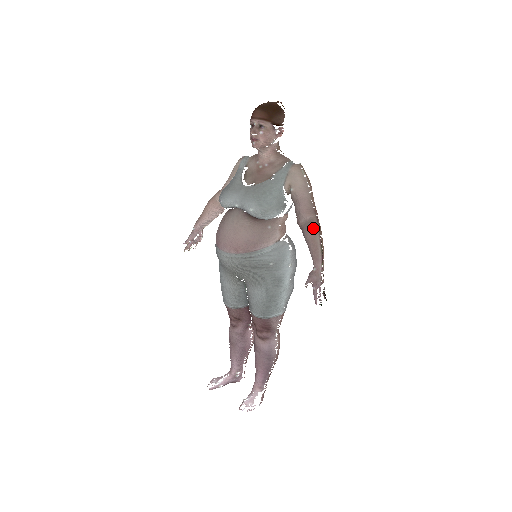
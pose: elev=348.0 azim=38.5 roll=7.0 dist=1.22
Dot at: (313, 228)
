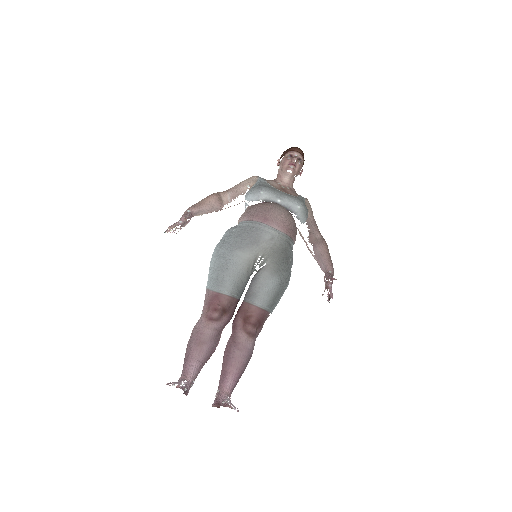
Dot at: (326, 243)
